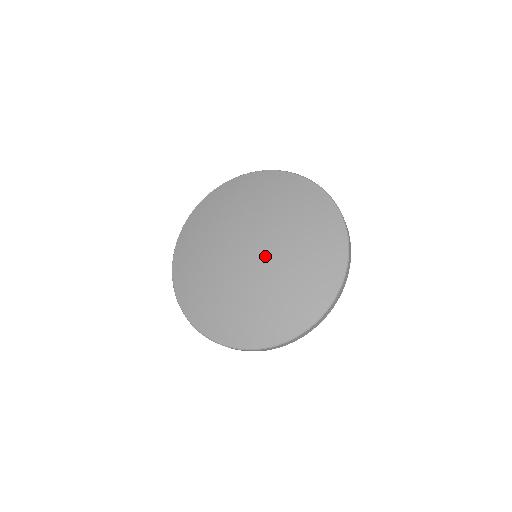
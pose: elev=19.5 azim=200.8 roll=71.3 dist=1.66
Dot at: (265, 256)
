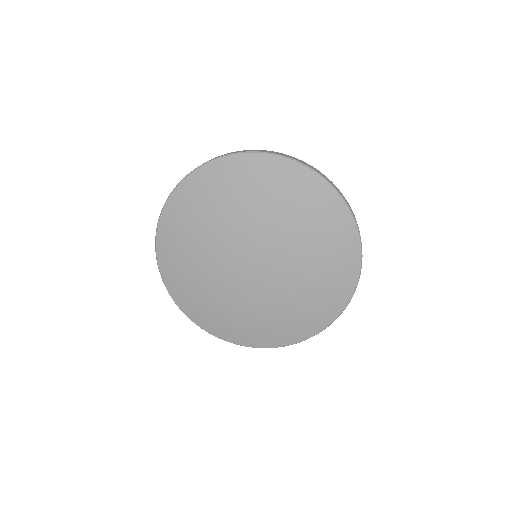
Dot at: (273, 265)
